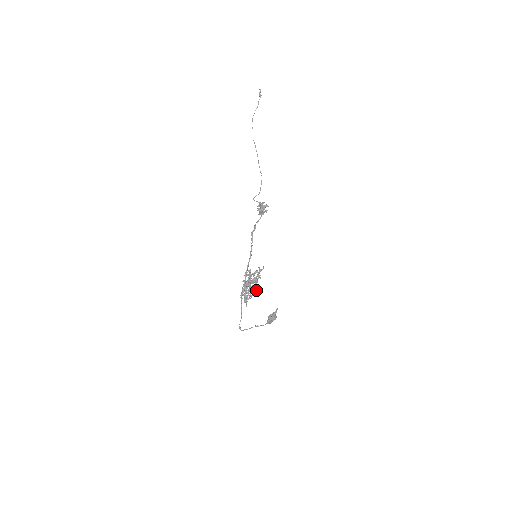
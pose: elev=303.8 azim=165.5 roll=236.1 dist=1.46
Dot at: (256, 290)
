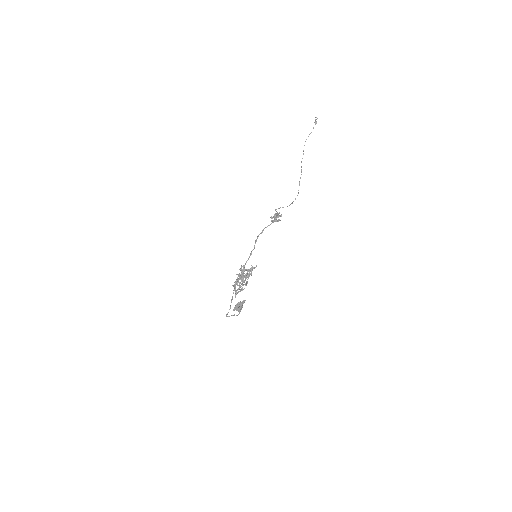
Dot at: (246, 285)
